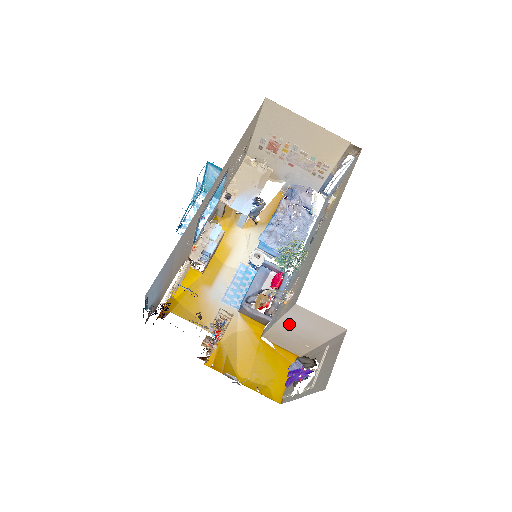
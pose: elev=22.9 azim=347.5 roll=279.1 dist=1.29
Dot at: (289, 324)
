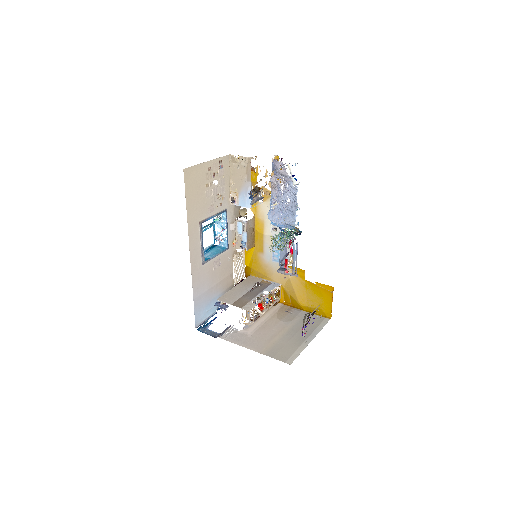
Dot at: occluded
